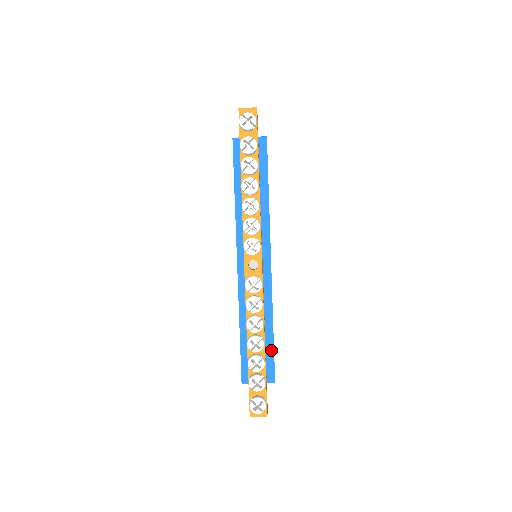
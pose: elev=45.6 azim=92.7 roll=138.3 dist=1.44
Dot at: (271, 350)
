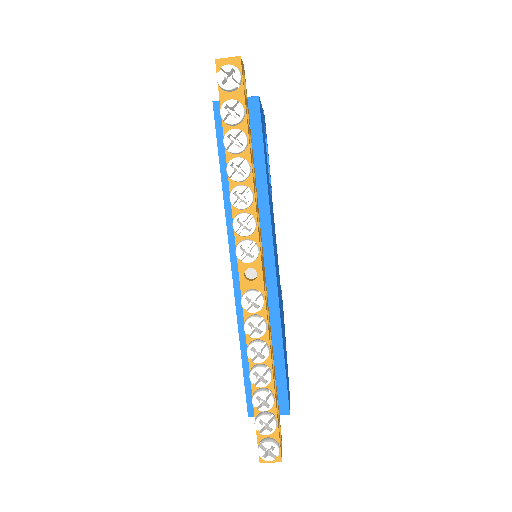
Dot at: (282, 376)
